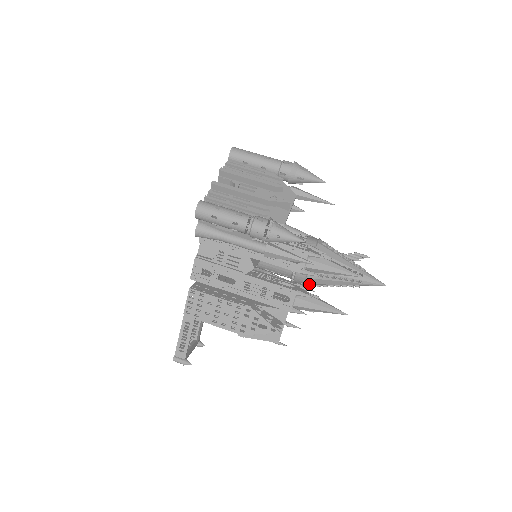
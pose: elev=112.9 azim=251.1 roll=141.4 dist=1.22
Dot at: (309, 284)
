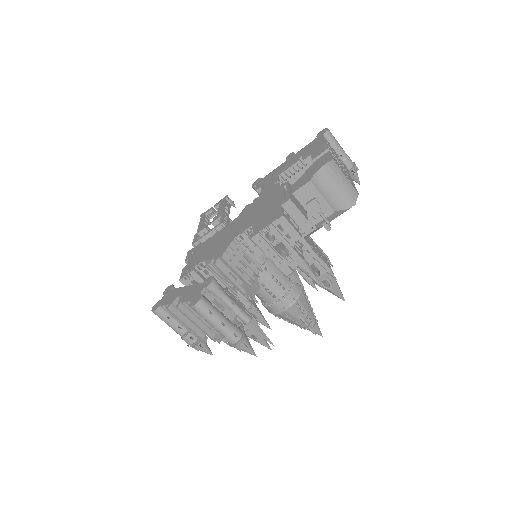
Dot at: occluded
